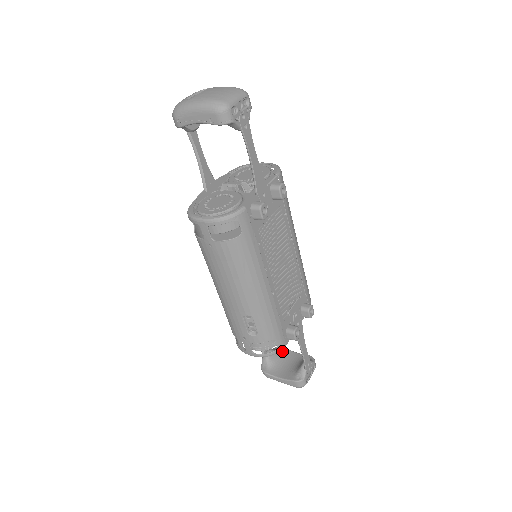
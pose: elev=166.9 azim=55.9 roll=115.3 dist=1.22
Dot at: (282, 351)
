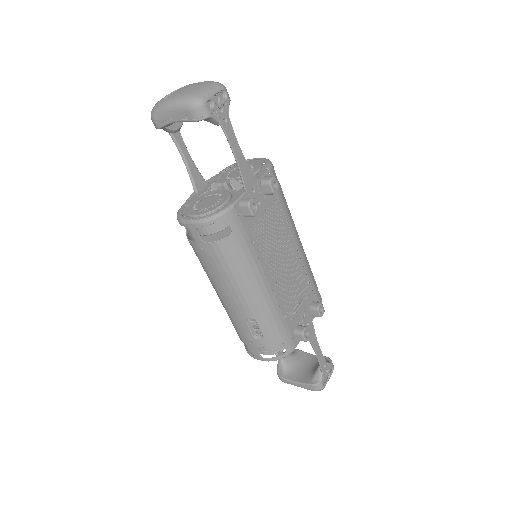
Dot at: (298, 354)
